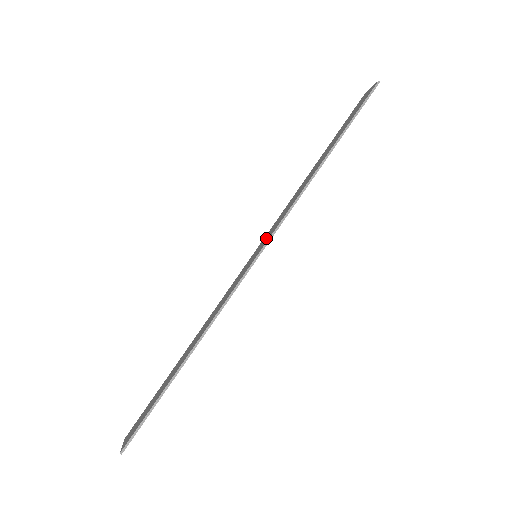
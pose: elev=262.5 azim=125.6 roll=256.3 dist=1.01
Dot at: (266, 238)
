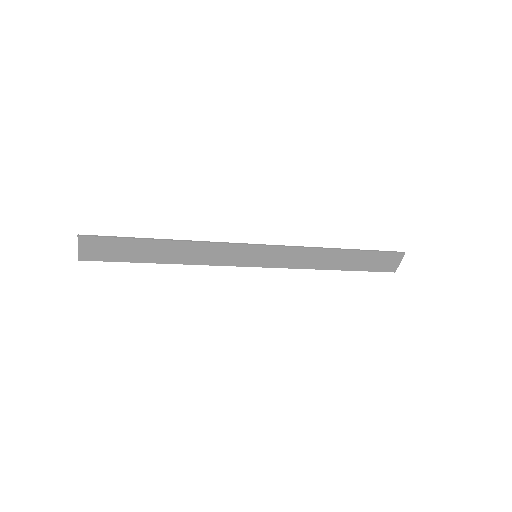
Dot at: (271, 255)
